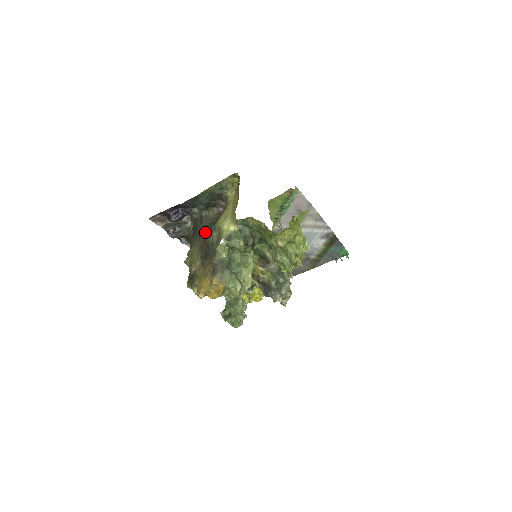
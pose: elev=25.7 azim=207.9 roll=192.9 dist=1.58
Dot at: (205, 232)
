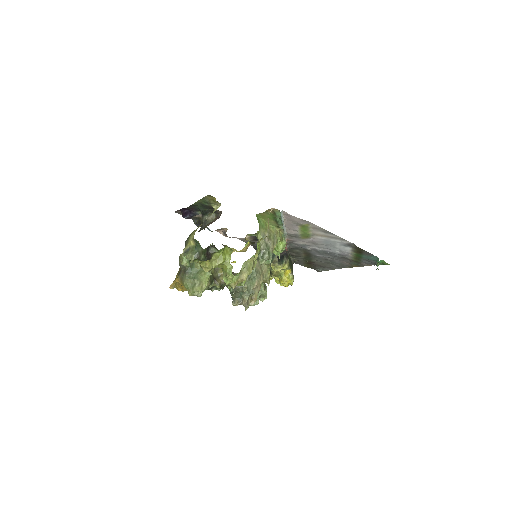
Dot at: occluded
